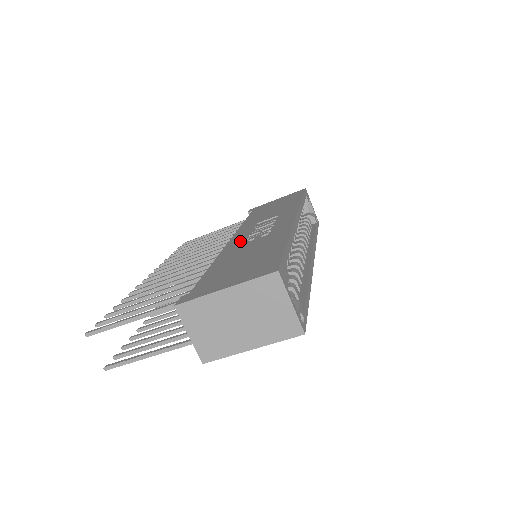
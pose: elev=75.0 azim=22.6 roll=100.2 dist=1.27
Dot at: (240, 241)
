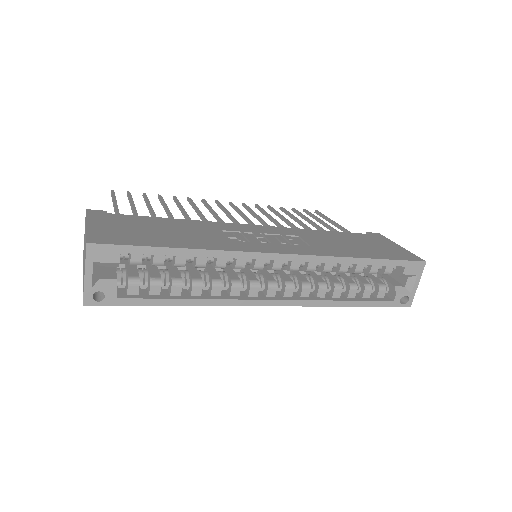
Dot at: (237, 228)
